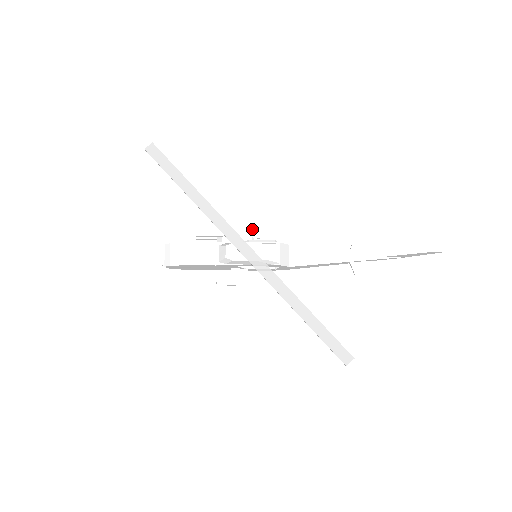
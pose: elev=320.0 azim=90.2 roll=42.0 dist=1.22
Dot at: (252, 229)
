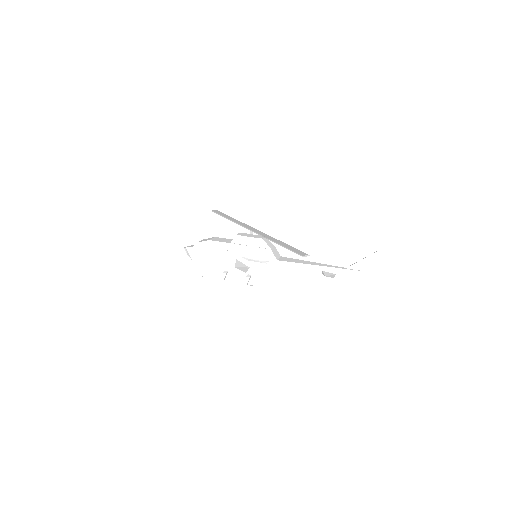
Dot at: occluded
